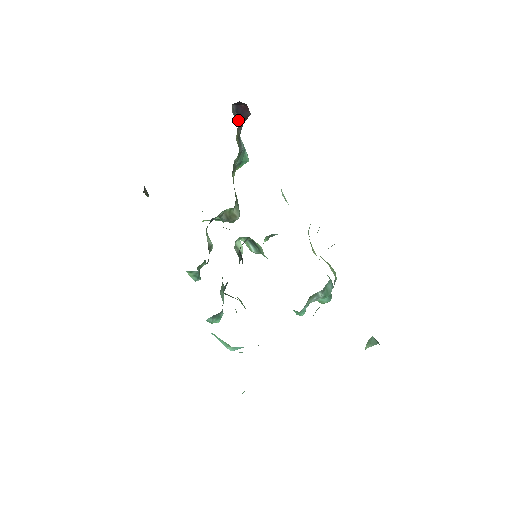
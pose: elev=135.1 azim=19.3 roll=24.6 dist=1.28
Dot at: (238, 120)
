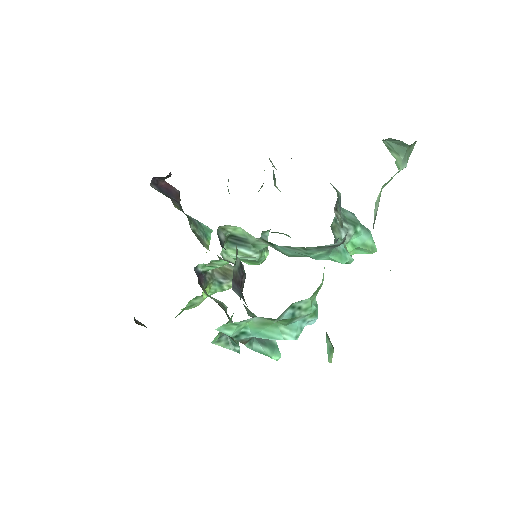
Dot at: occluded
